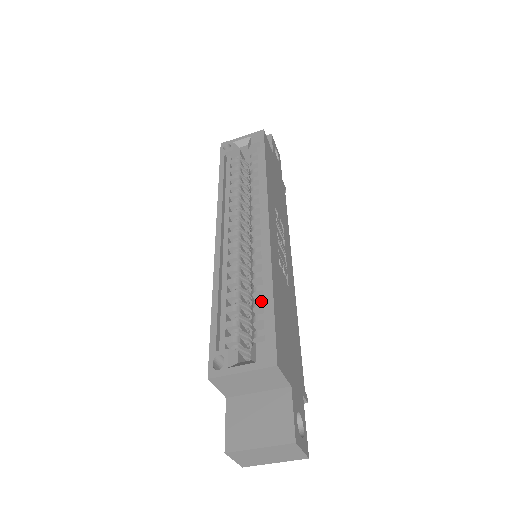
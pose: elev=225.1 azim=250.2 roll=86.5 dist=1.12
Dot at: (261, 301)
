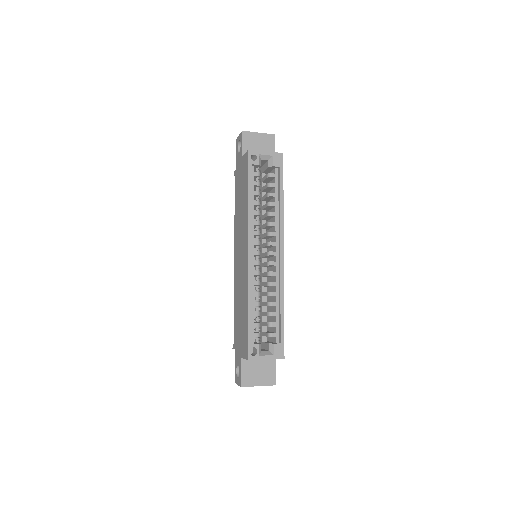
Dot at: (275, 314)
